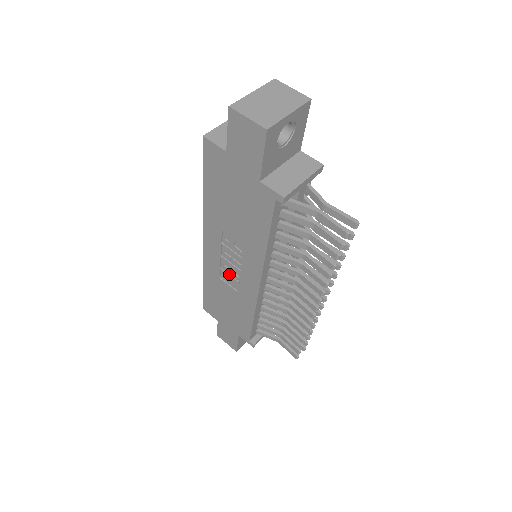
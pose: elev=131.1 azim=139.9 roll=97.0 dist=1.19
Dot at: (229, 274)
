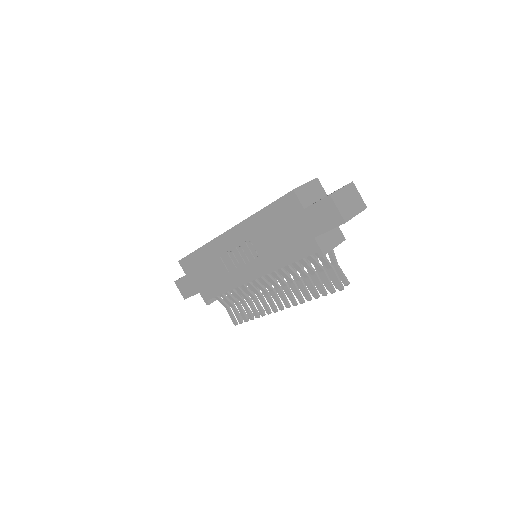
Dot at: (231, 259)
